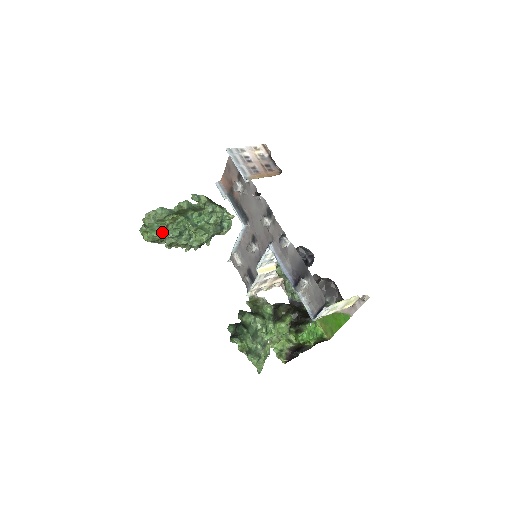
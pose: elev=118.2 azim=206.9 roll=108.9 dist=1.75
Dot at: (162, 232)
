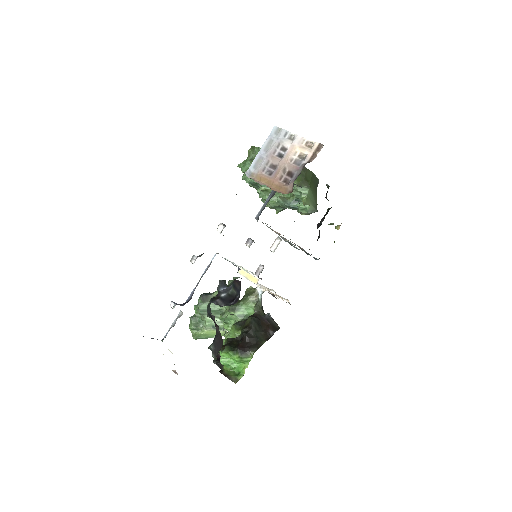
Dot at: occluded
